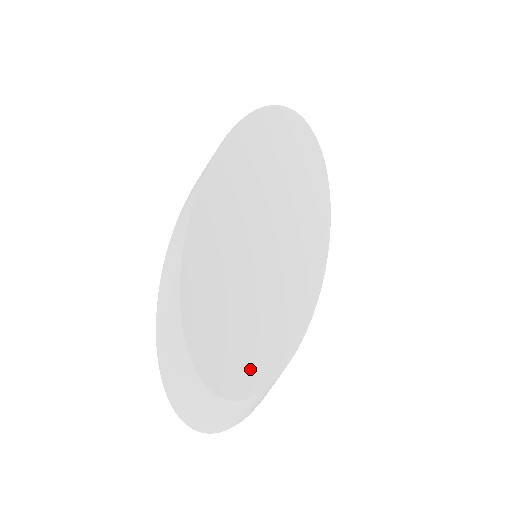
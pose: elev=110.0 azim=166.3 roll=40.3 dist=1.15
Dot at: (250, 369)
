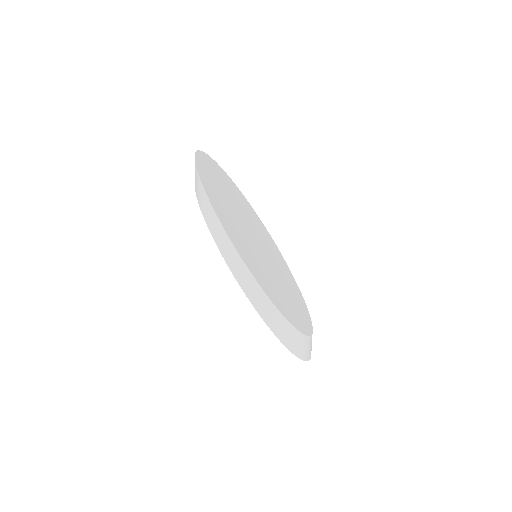
Dot at: (303, 311)
